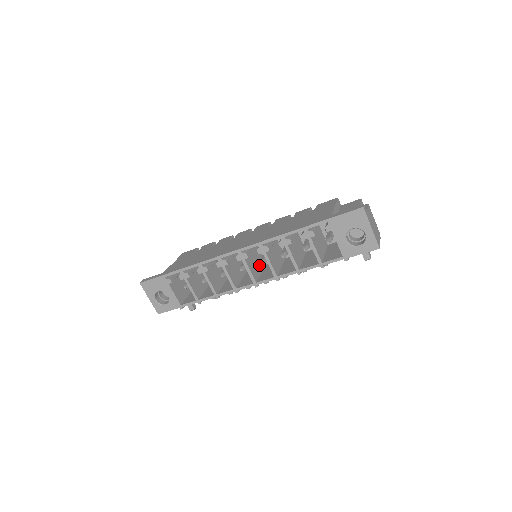
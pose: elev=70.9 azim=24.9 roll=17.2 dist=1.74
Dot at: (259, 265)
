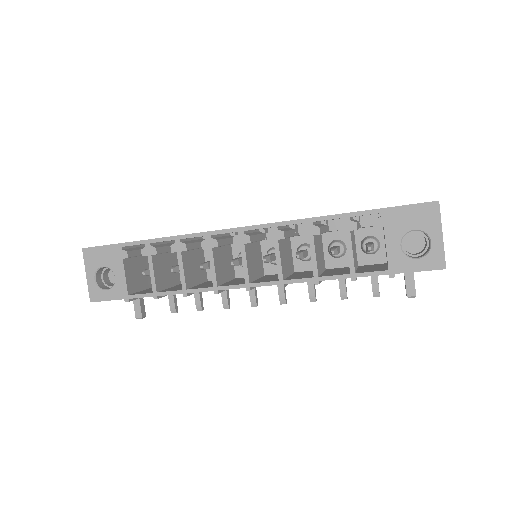
Dot at: (257, 268)
